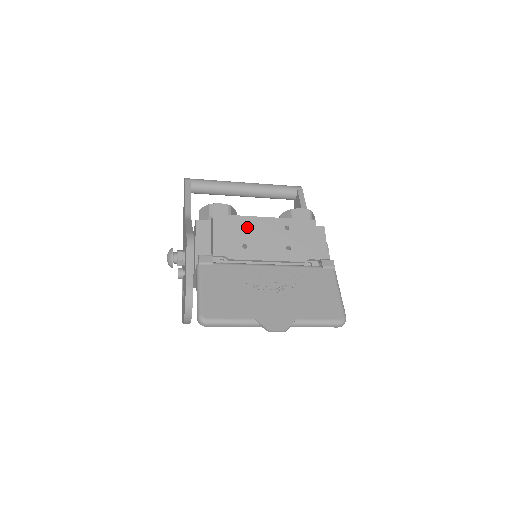
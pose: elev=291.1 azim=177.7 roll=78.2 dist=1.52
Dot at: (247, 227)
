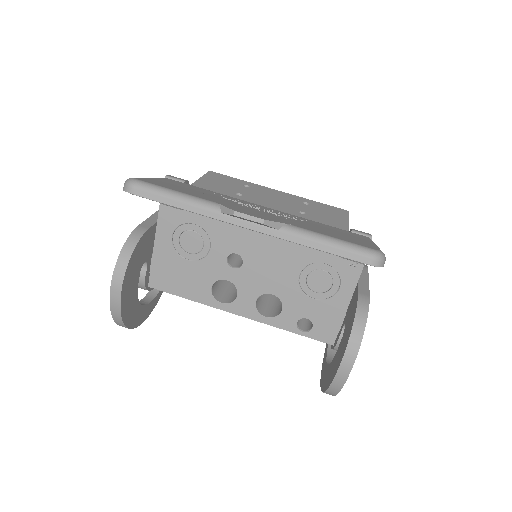
Dot at: (250, 187)
